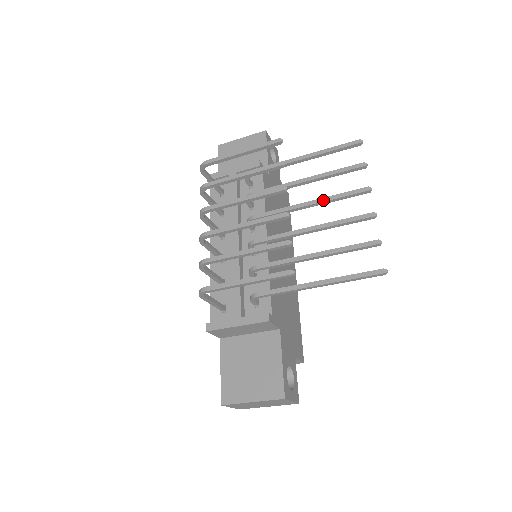
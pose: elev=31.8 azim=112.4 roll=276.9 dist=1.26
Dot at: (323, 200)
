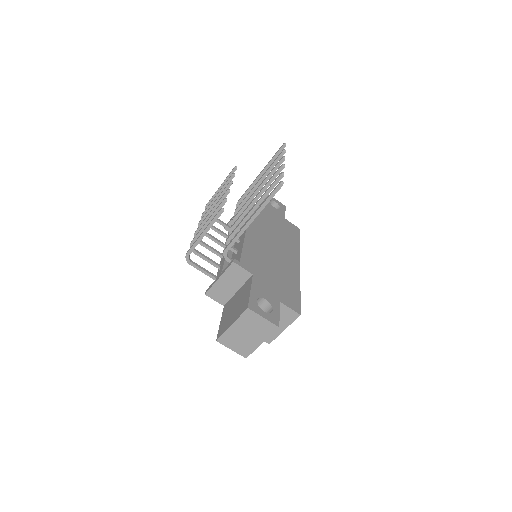
Dot at: (262, 182)
